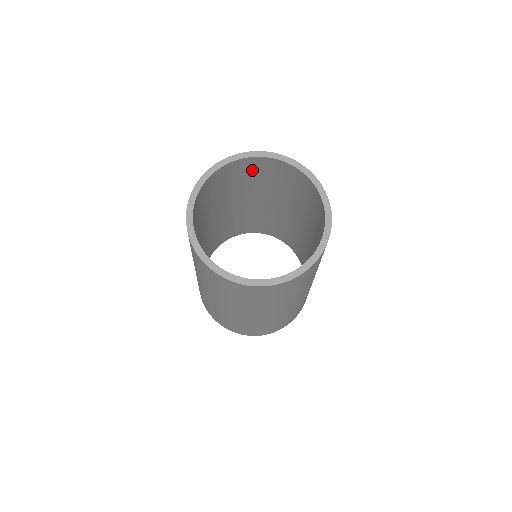
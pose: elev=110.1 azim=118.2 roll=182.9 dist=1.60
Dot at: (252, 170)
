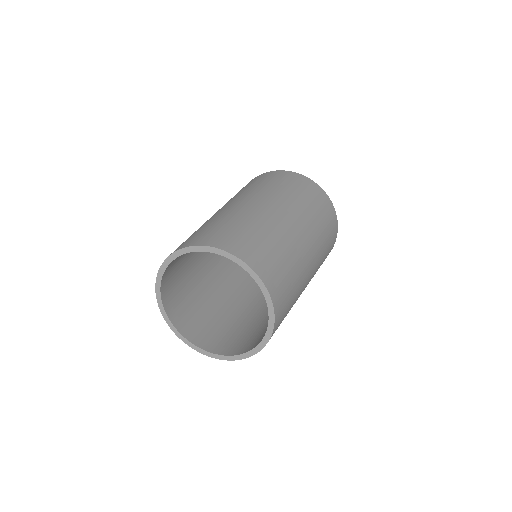
Dot at: occluded
